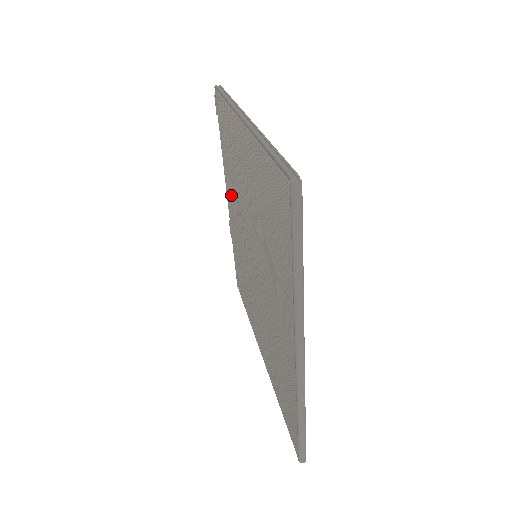
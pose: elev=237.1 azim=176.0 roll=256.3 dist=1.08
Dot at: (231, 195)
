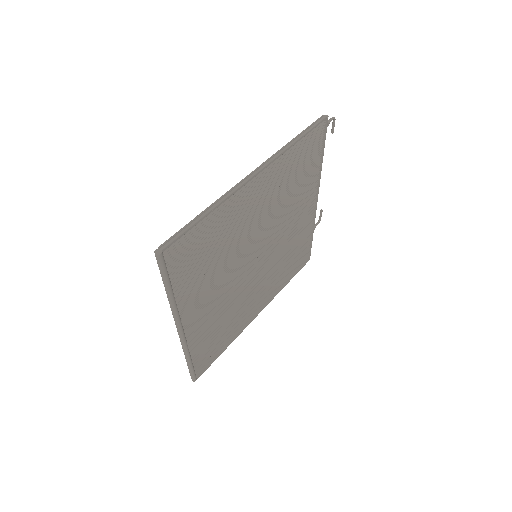
Dot at: occluded
